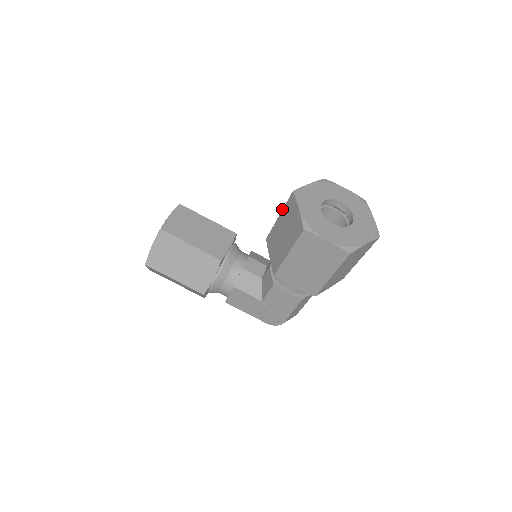
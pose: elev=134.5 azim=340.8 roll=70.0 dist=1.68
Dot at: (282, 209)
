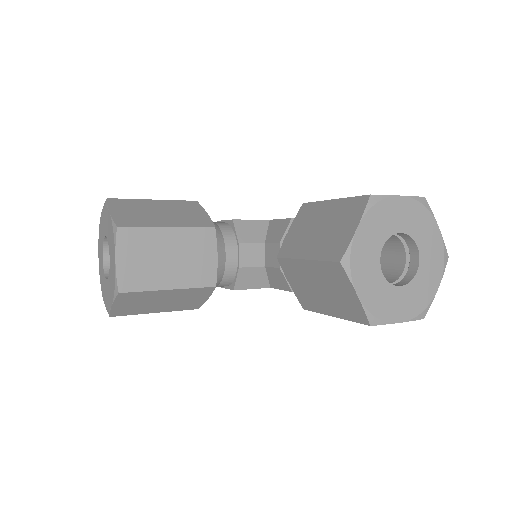
Dot at: (313, 260)
